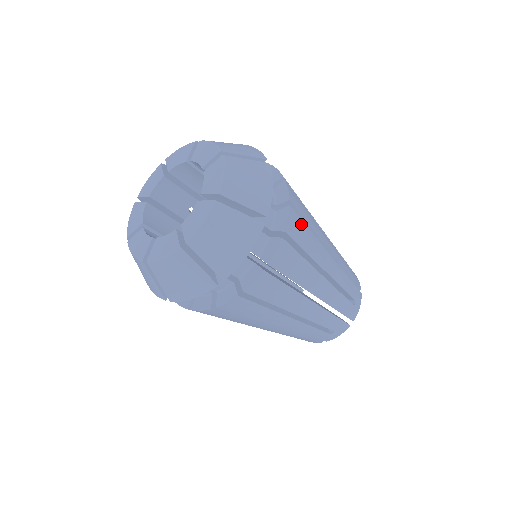
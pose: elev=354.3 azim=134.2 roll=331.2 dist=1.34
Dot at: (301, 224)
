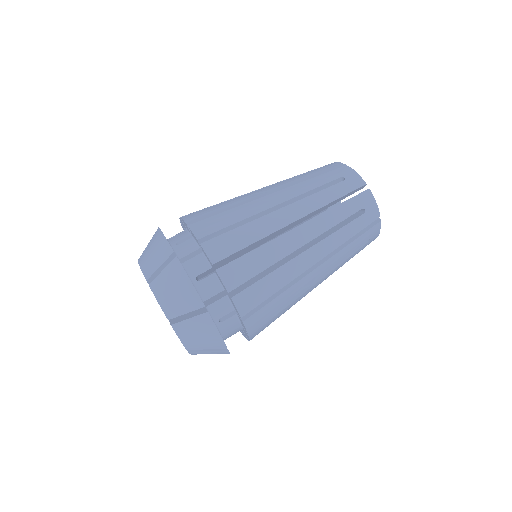
Dot at: (239, 262)
